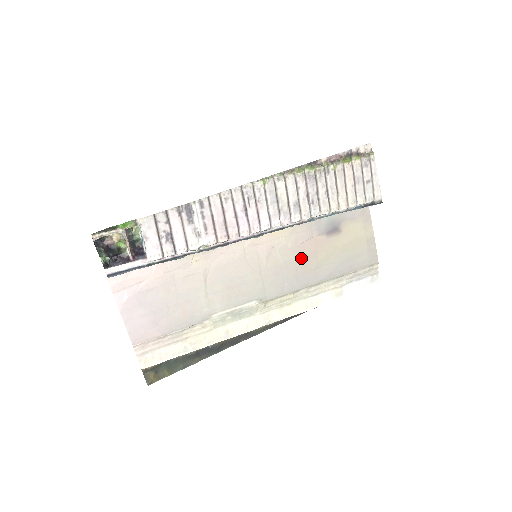
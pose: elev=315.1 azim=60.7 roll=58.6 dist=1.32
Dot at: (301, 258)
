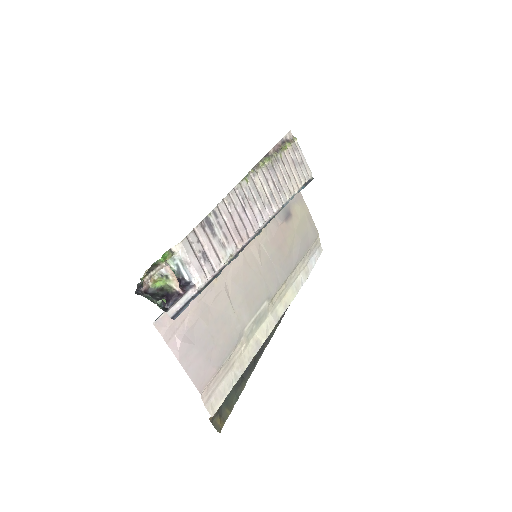
Dot at: (279, 248)
